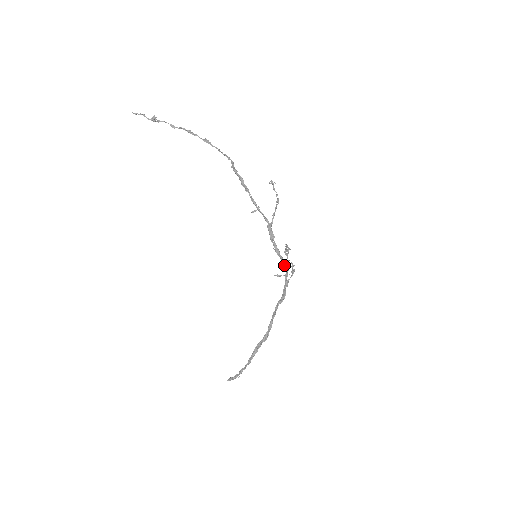
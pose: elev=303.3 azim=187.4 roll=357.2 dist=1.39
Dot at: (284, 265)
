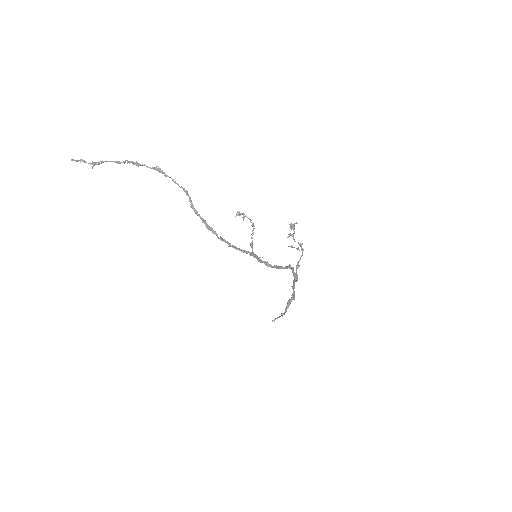
Dot at: occluded
